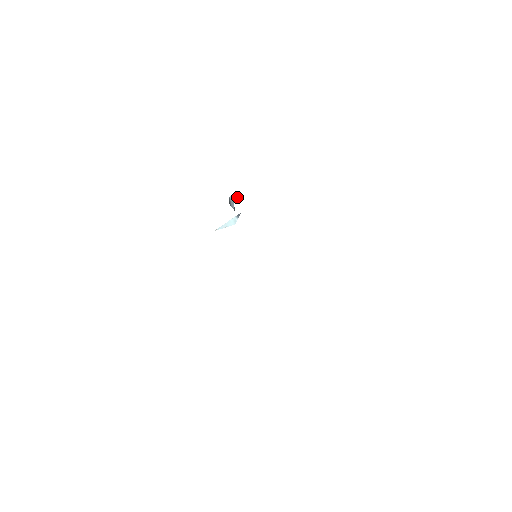
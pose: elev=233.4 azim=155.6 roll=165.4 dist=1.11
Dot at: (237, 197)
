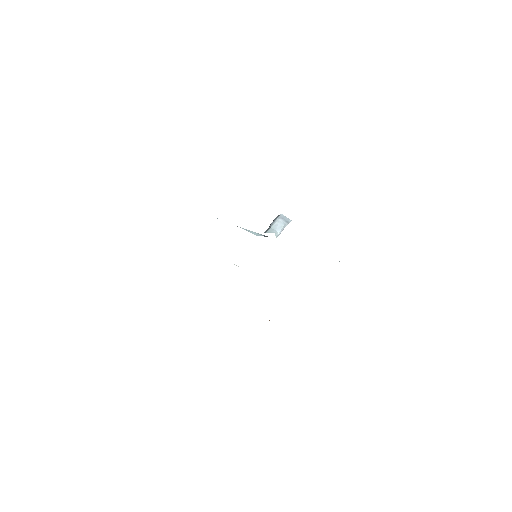
Dot at: (277, 229)
